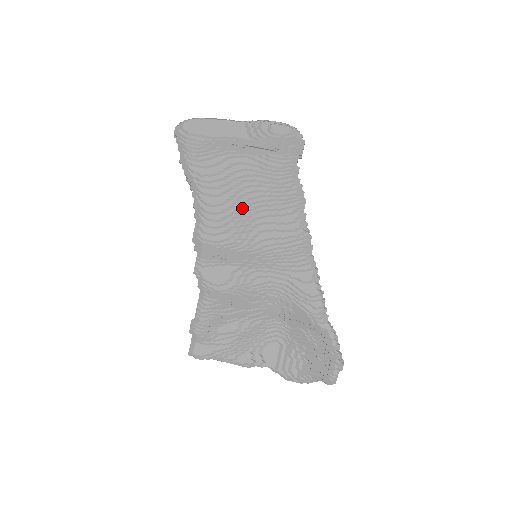
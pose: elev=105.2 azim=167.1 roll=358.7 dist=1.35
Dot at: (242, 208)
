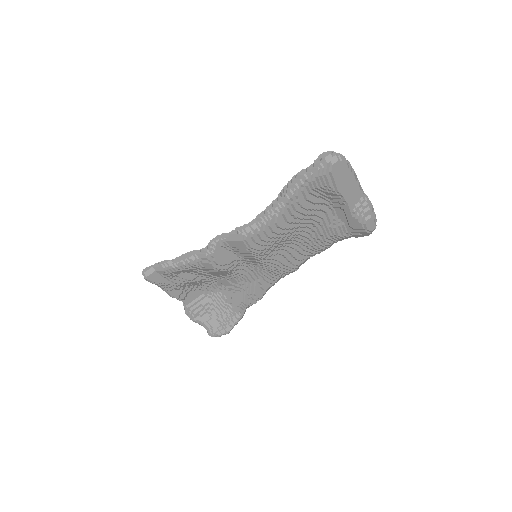
Dot at: (289, 237)
